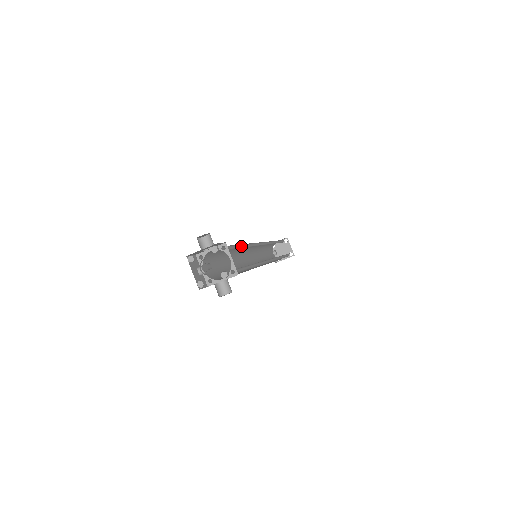
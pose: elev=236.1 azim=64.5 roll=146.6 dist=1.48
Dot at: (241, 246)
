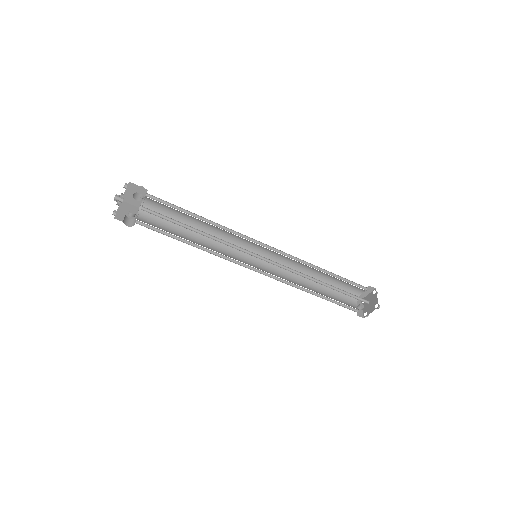
Dot at: (199, 218)
